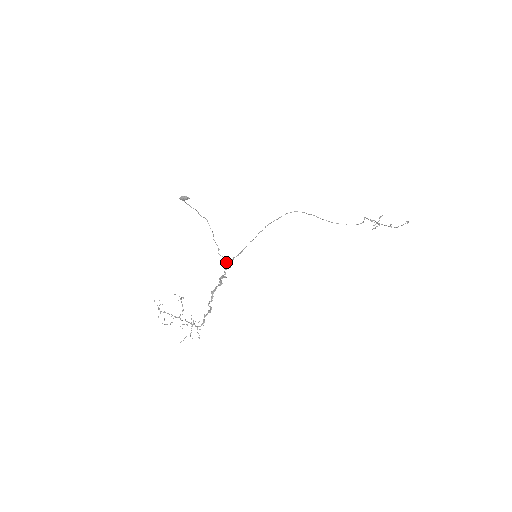
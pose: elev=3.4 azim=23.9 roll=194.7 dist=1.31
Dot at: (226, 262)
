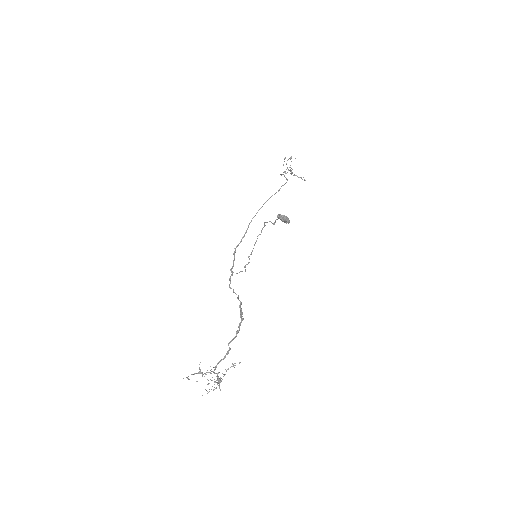
Dot at: occluded
